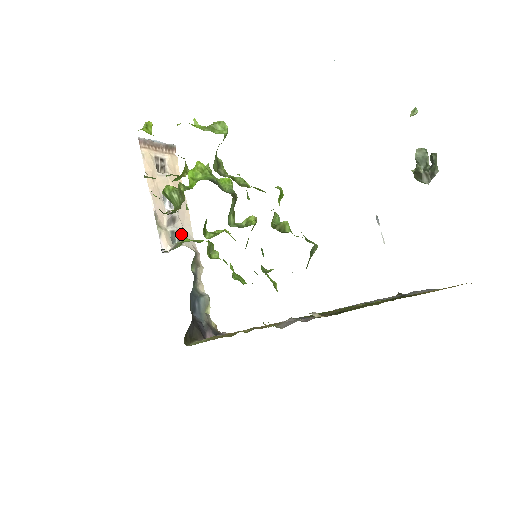
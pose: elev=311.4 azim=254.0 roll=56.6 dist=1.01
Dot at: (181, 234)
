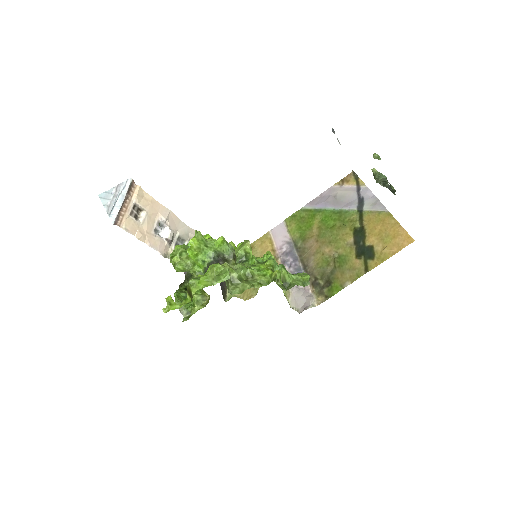
Dot at: (180, 237)
